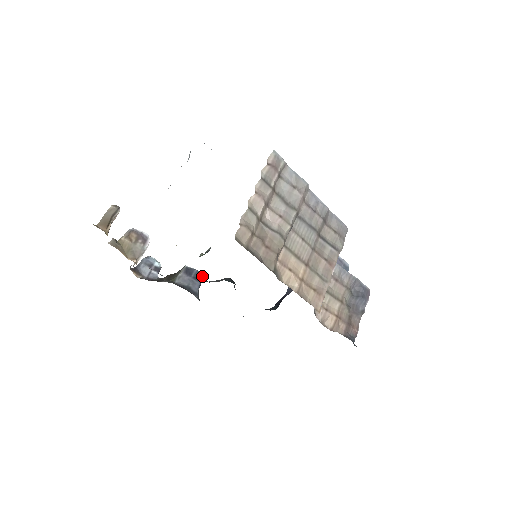
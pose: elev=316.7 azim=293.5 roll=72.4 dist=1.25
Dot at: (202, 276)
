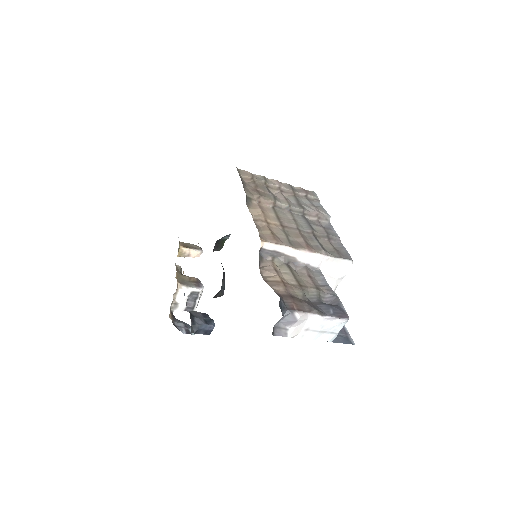
Dot at: (212, 325)
